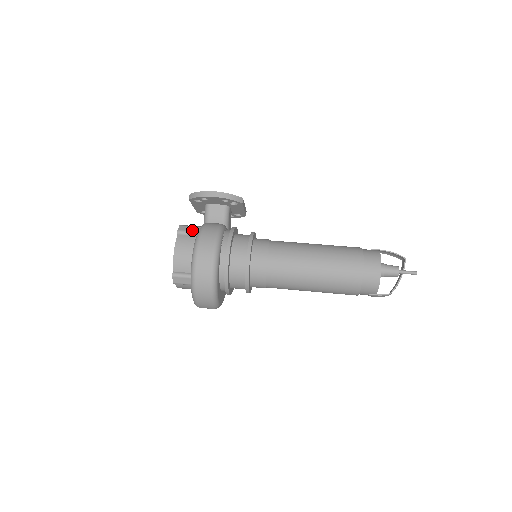
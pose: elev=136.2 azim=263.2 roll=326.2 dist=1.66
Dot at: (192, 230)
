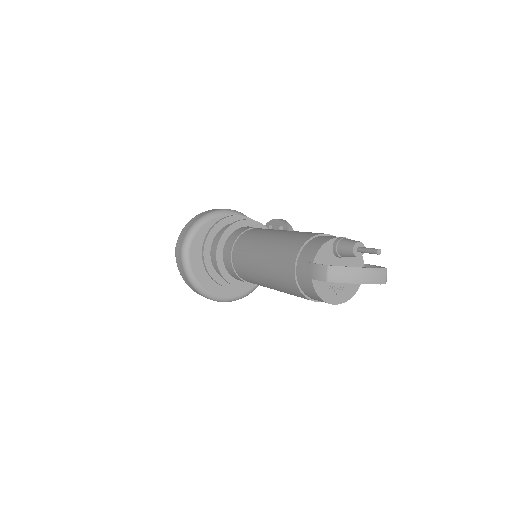
Dot at: occluded
